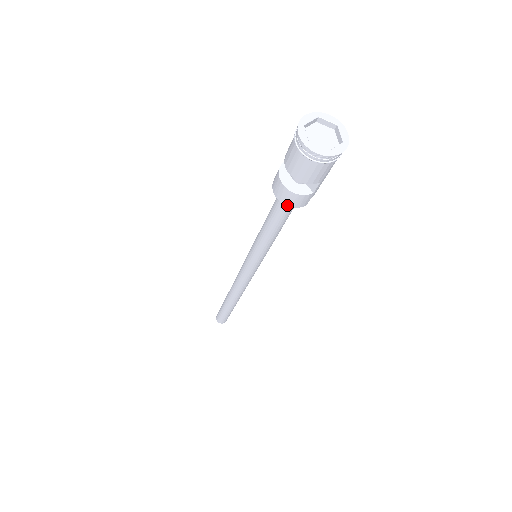
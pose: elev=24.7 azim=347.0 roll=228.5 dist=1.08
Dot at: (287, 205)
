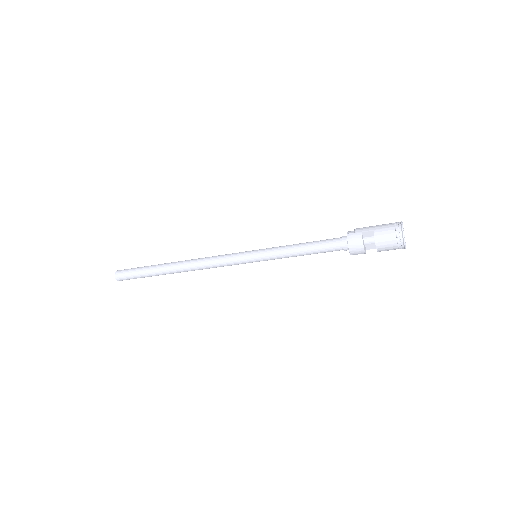
Dot at: occluded
